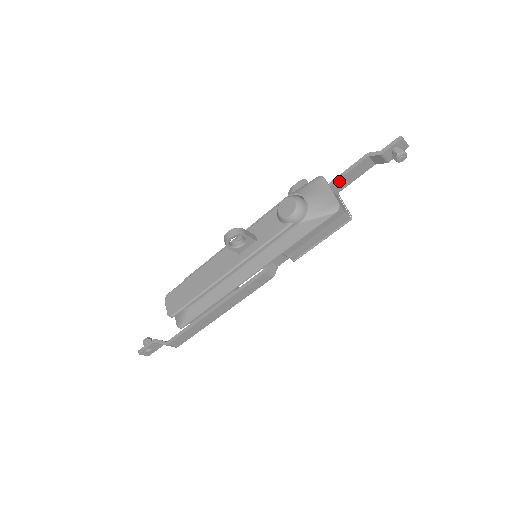
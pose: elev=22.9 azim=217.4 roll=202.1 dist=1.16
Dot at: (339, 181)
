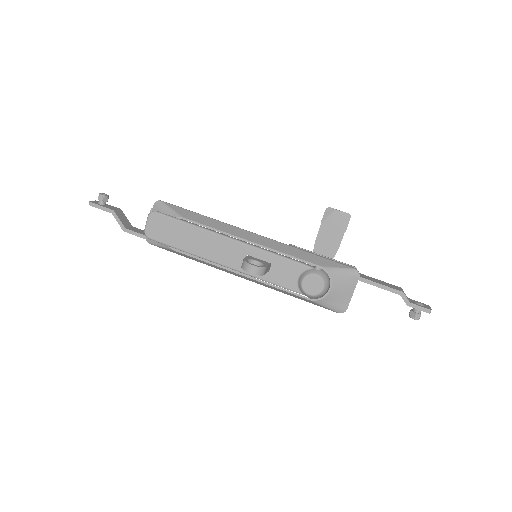
Dot at: (365, 282)
